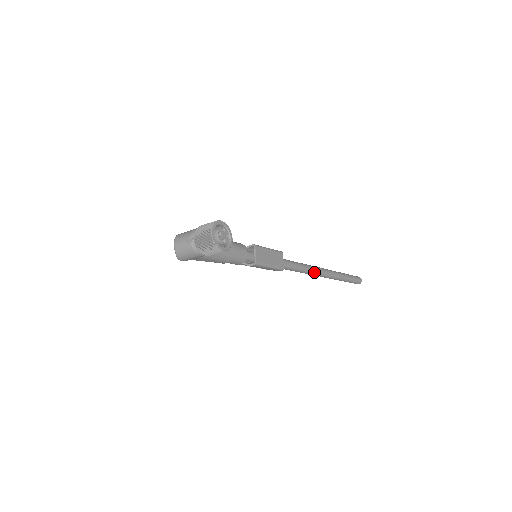
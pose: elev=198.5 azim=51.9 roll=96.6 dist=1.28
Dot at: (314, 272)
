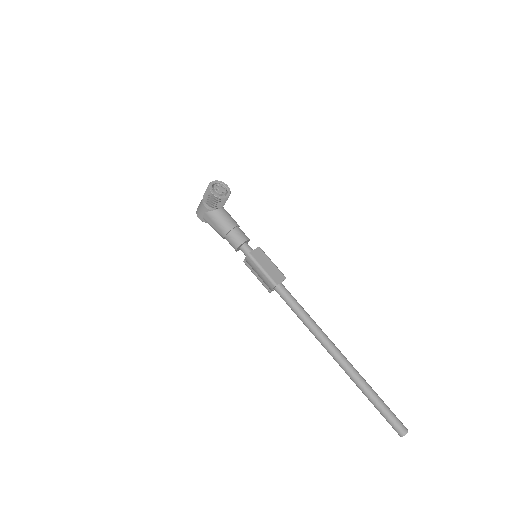
Dot at: (321, 337)
